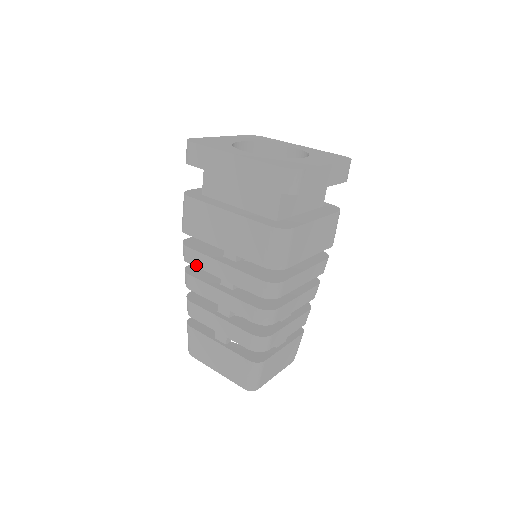
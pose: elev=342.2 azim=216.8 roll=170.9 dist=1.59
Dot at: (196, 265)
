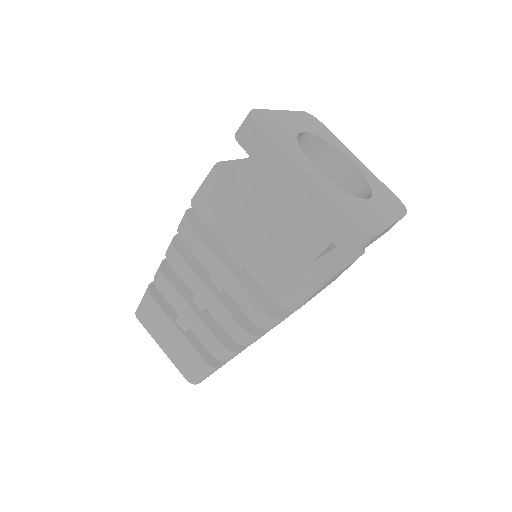
Dot at: (191, 249)
